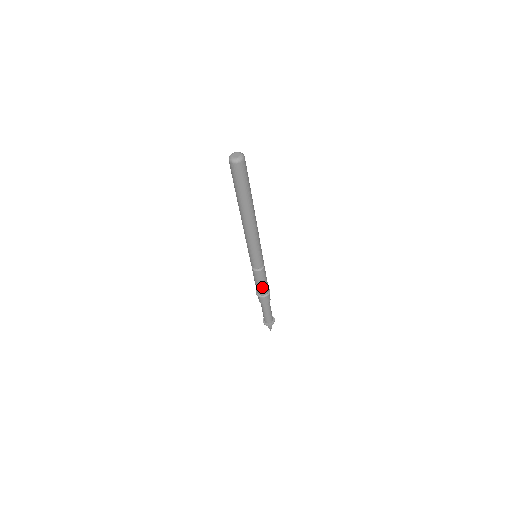
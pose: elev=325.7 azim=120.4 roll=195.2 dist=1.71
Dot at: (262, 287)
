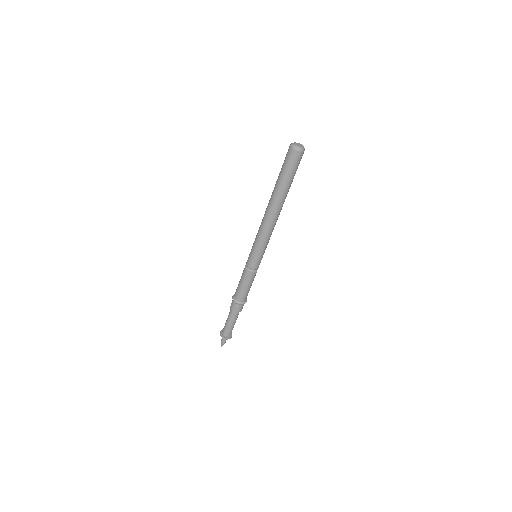
Dot at: (243, 291)
